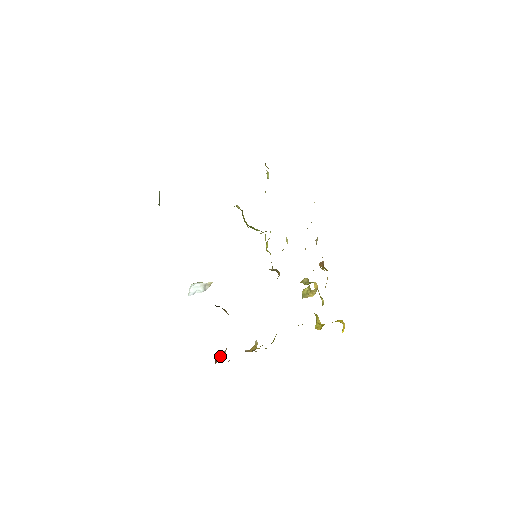
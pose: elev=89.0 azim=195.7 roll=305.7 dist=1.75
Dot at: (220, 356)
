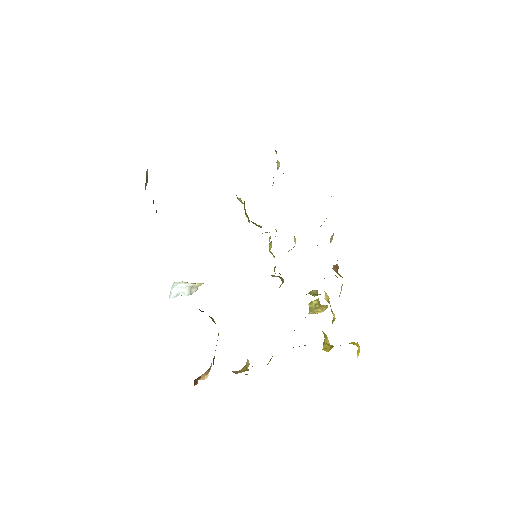
Dot at: (201, 377)
